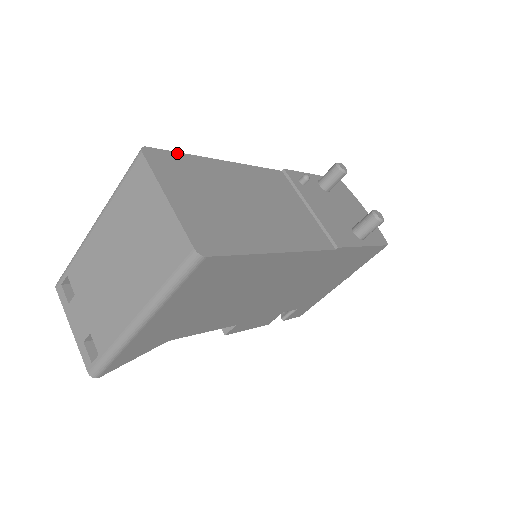
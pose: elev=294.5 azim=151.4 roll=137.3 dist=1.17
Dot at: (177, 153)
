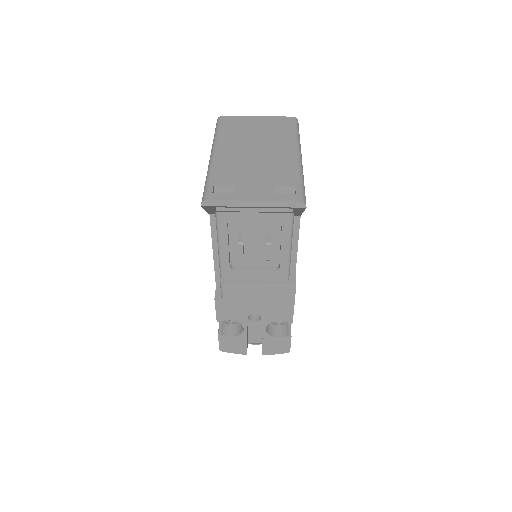
Dot at: occluded
